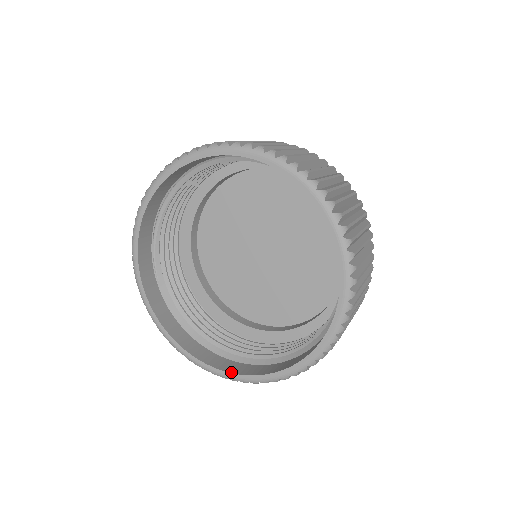
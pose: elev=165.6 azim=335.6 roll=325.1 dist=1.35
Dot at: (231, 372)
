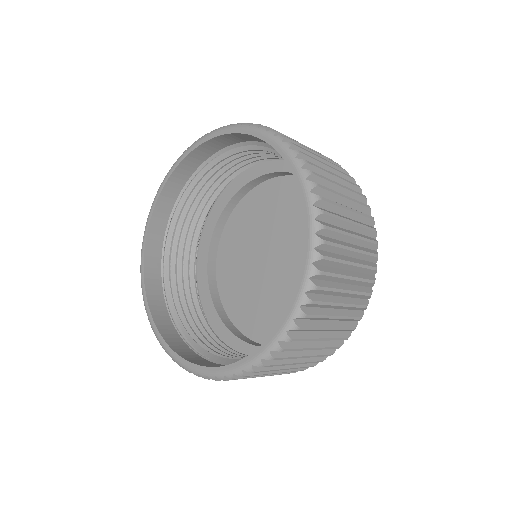
Dot at: (287, 310)
